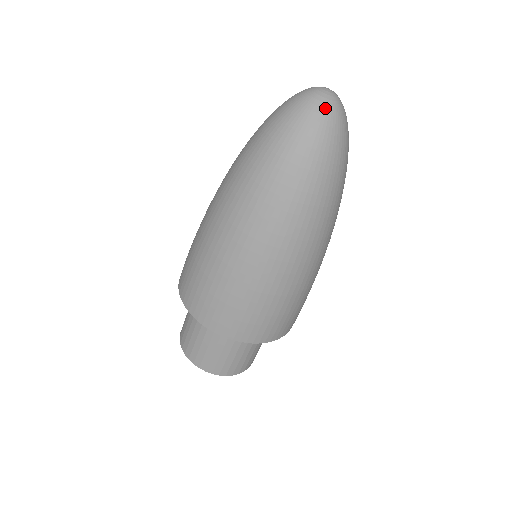
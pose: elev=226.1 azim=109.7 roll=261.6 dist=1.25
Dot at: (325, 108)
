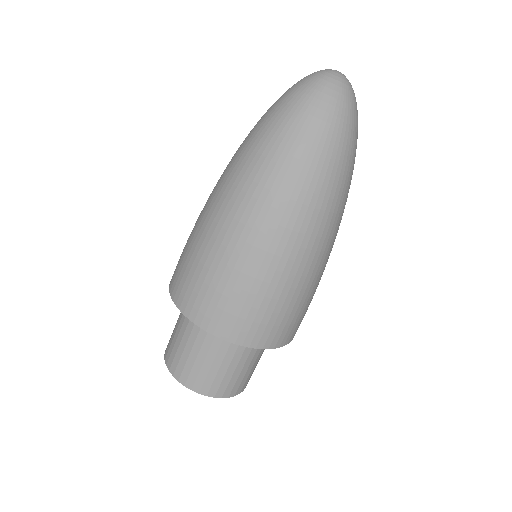
Dot at: (353, 92)
